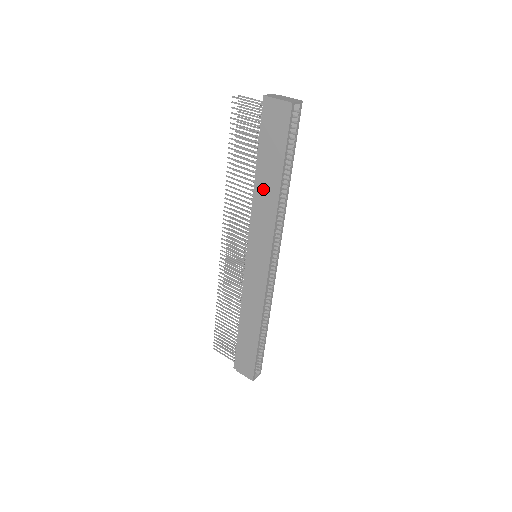
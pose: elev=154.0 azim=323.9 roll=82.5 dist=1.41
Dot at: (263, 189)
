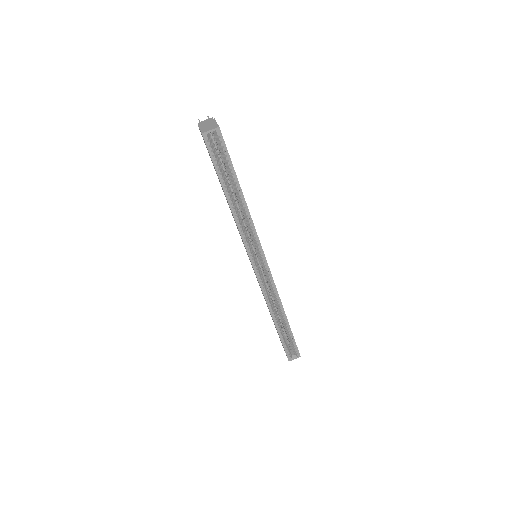
Dot at: occluded
